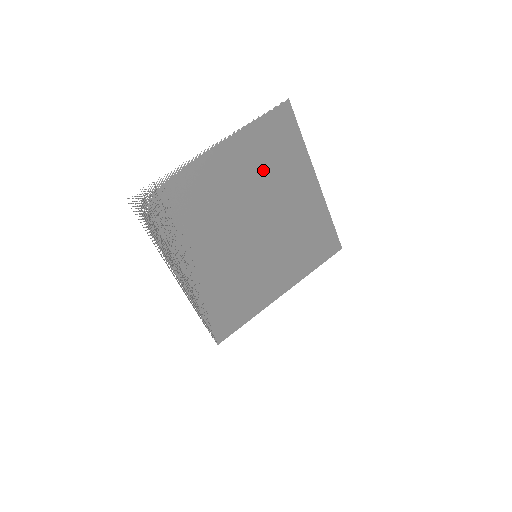
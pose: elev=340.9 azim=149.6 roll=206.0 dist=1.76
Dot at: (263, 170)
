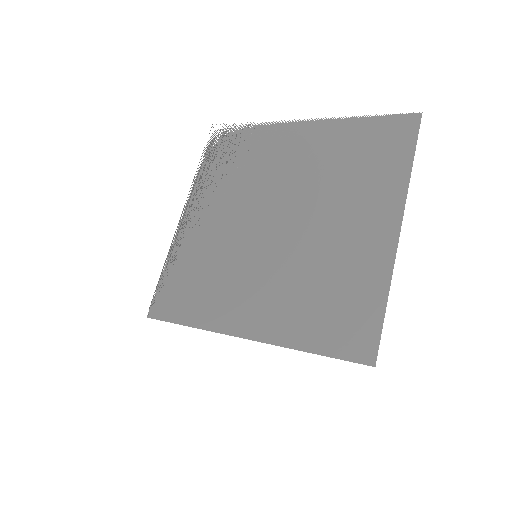
Dot at: (336, 169)
